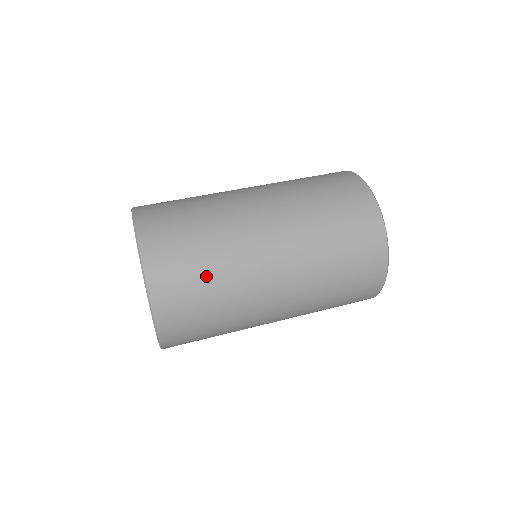
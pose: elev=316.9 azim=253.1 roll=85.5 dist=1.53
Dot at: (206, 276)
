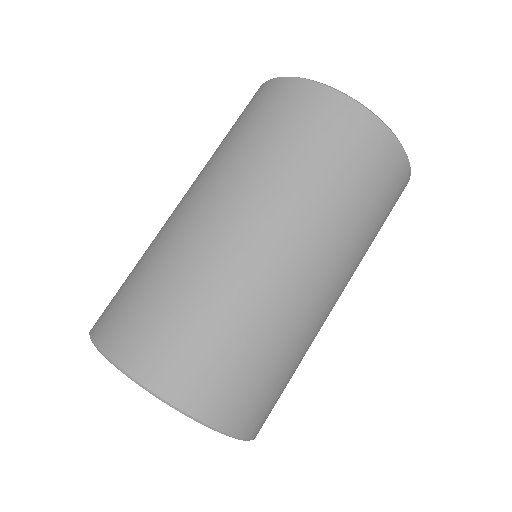
Dot at: (219, 331)
